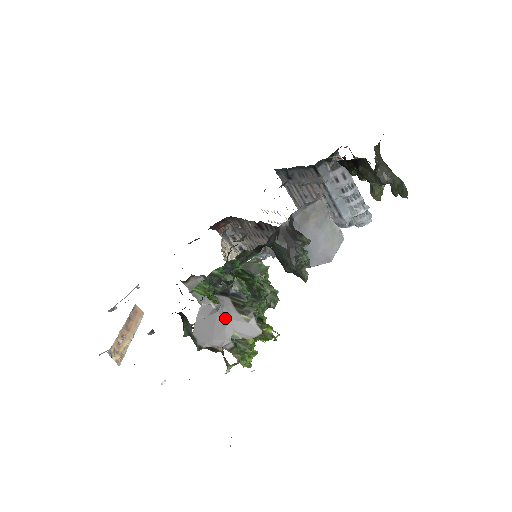
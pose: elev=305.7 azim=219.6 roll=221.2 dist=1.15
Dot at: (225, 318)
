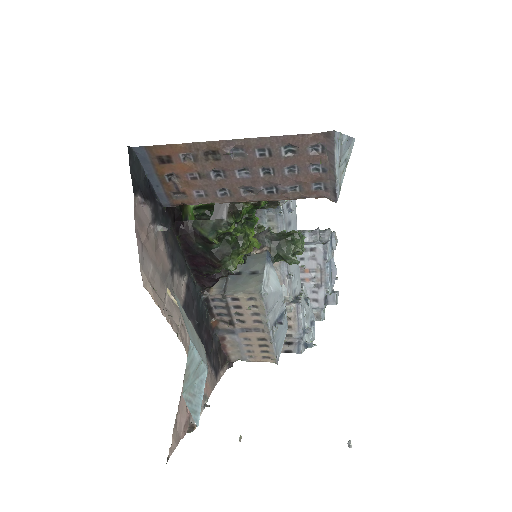
Dot at: occluded
